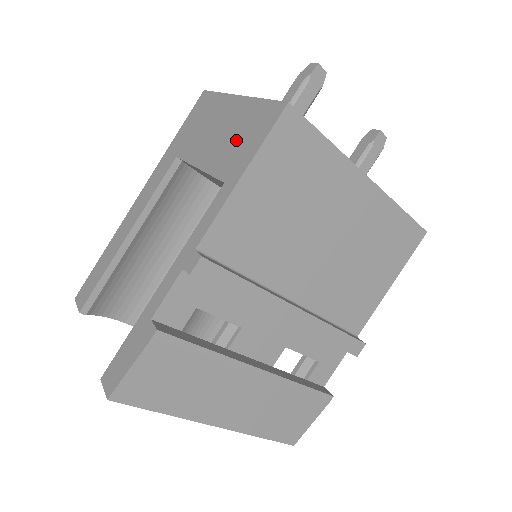
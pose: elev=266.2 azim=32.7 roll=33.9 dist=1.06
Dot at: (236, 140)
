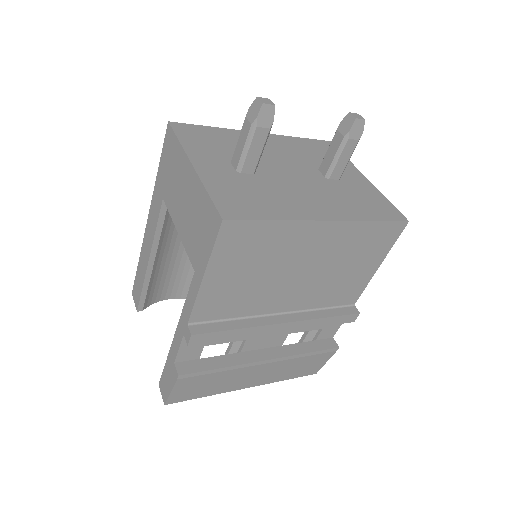
Dot at: (196, 227)
